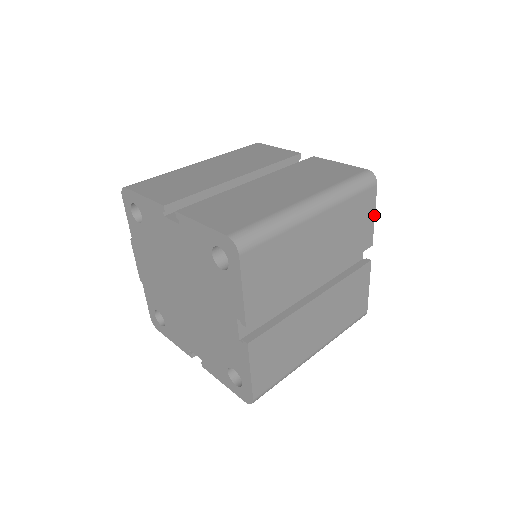
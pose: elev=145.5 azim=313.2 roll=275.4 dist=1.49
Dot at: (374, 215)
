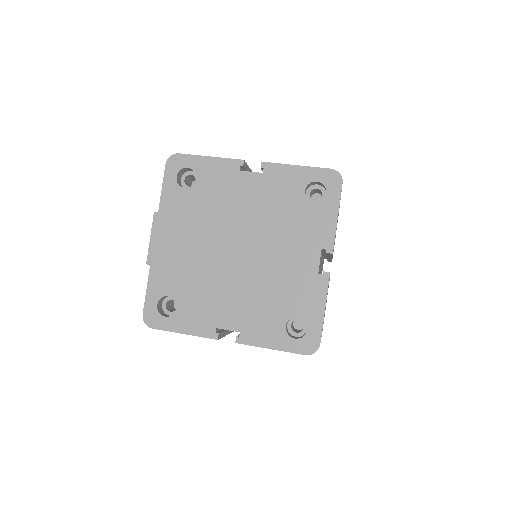
Dot at: occluded
